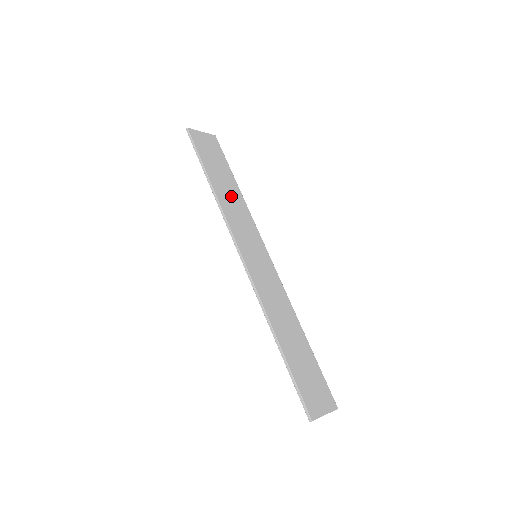
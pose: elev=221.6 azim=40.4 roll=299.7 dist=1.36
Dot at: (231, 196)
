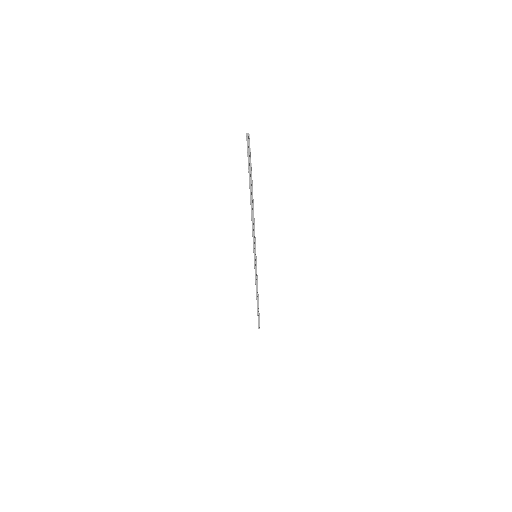
Dot at: occluded
